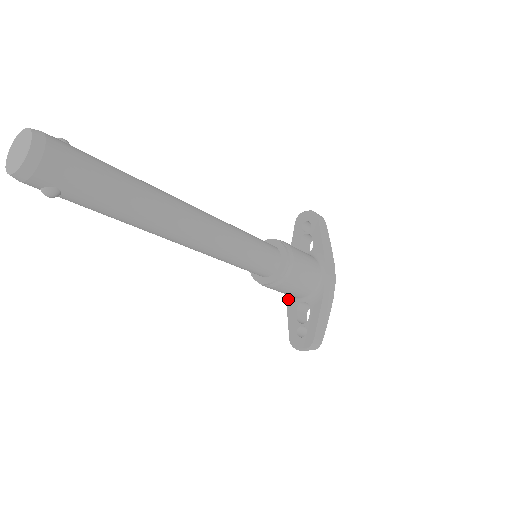
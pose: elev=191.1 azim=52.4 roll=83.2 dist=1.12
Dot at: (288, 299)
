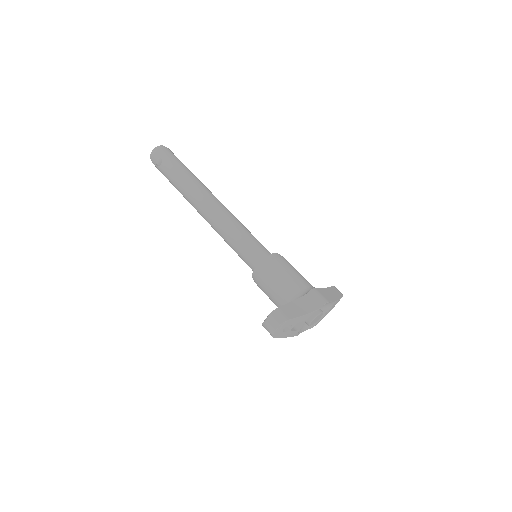
Dot at: occluded
